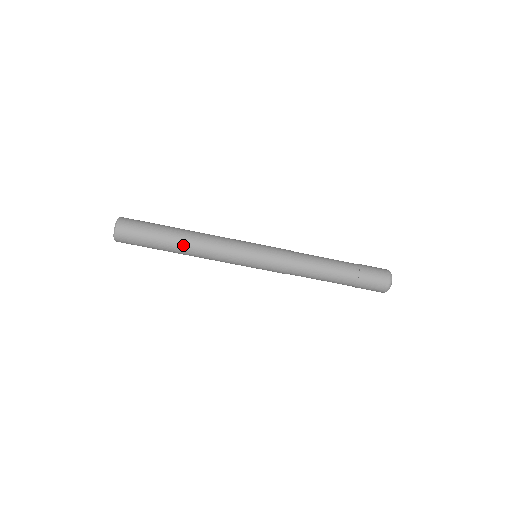
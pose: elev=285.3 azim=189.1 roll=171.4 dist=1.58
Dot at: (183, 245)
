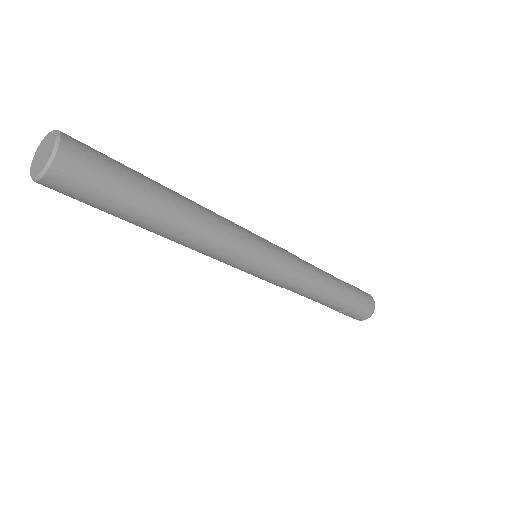
Dot at: (168, 230)
